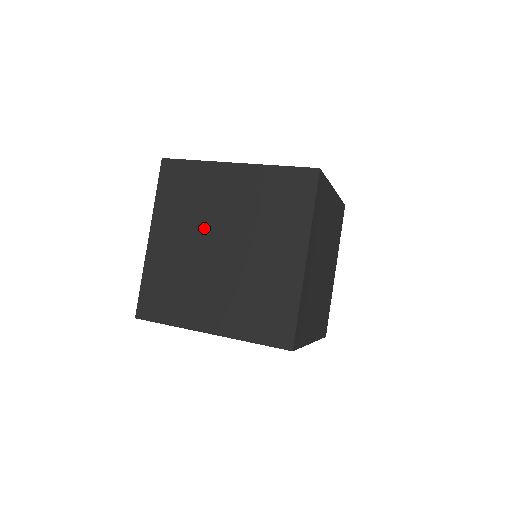
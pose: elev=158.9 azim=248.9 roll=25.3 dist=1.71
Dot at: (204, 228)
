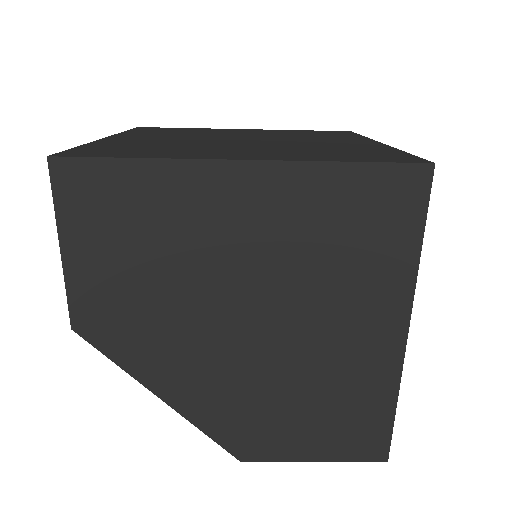
Dot at: (209, 136)
